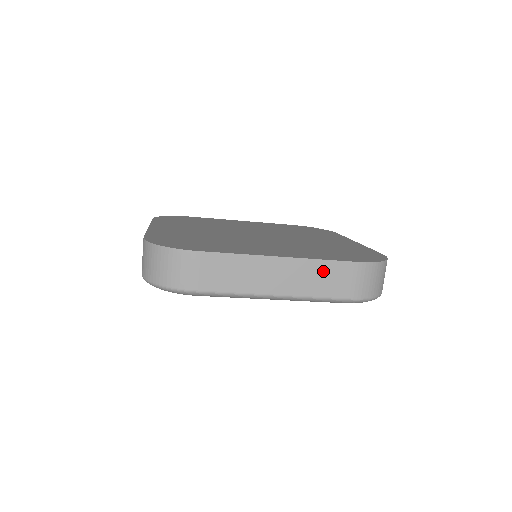
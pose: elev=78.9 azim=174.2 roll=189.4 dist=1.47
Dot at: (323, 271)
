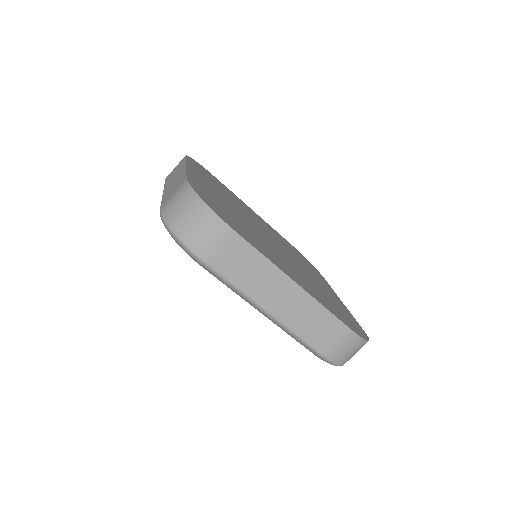
Dot at: (320, 319)
